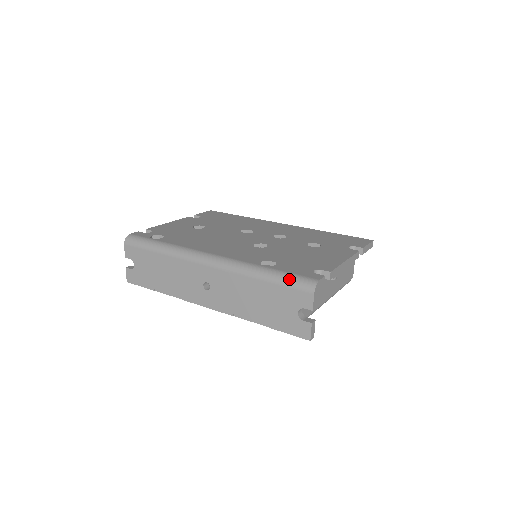
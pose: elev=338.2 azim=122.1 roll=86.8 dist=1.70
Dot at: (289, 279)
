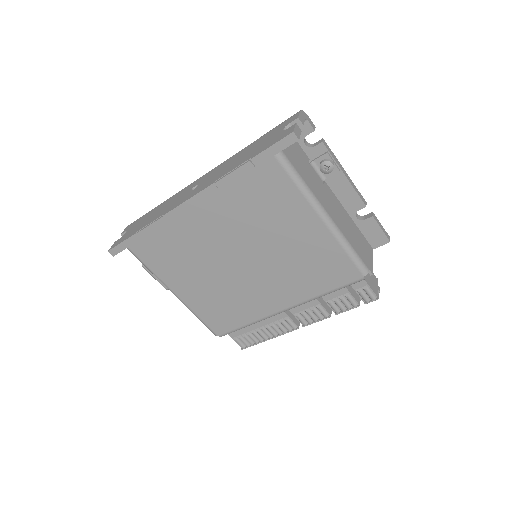
Dot at: occluded
